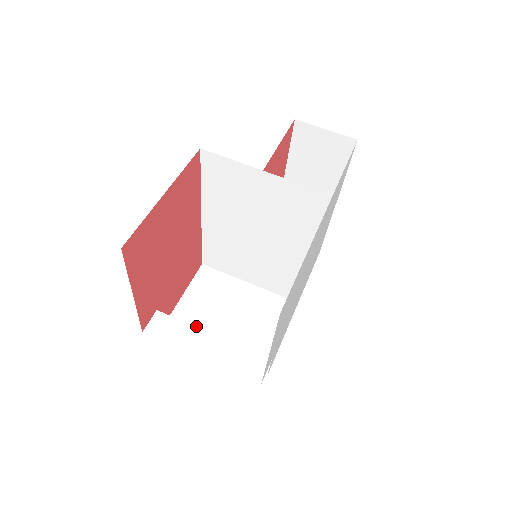
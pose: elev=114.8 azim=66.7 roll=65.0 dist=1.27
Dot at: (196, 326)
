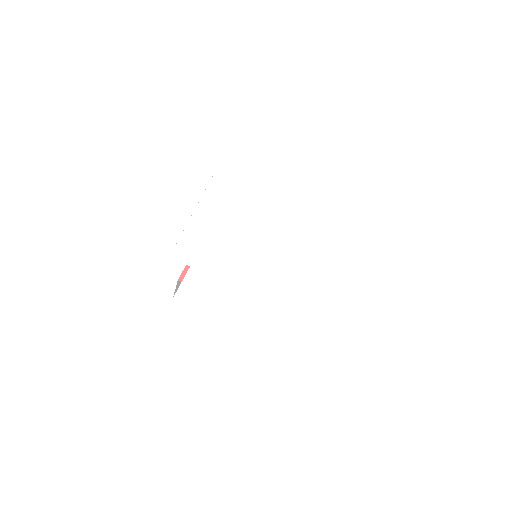
Dot at: occluded
